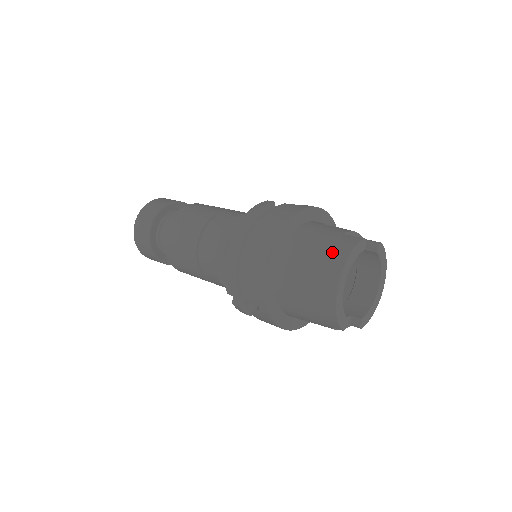
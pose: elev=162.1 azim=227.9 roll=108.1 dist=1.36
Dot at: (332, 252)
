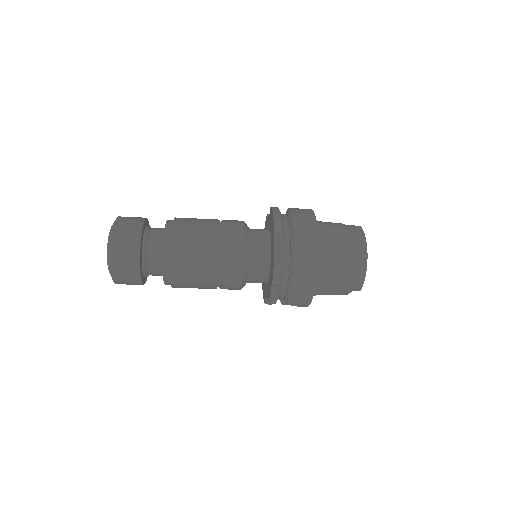
Dot at: (353, 236)
